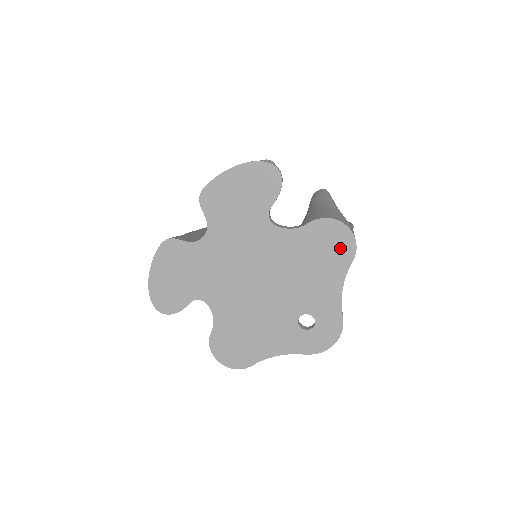
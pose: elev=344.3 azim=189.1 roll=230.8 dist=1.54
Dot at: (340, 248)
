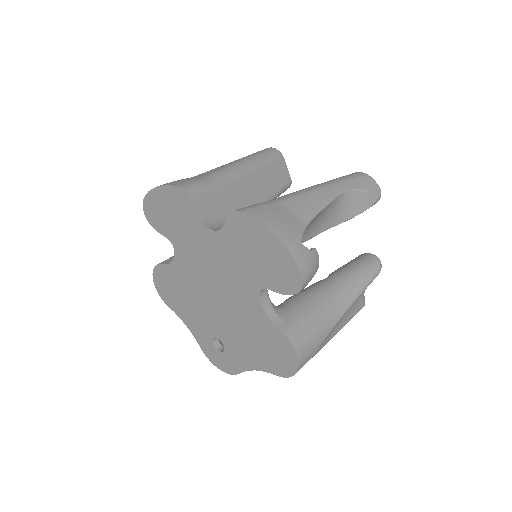
Dot at: (280, 363)
